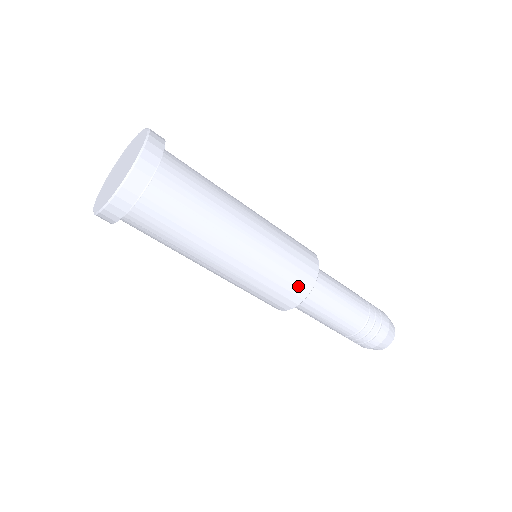
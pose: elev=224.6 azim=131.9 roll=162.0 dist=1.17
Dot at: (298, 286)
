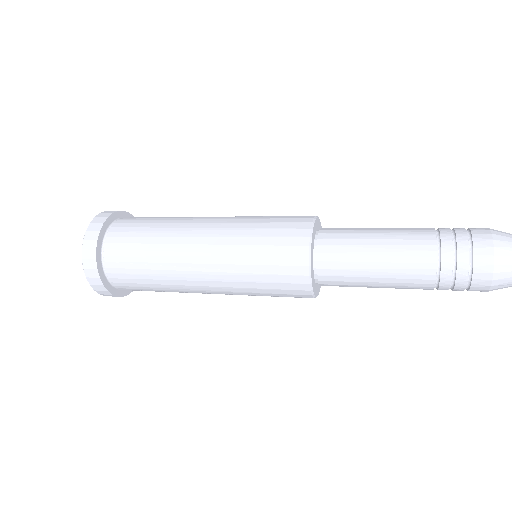
Dot at: (289, 274)
